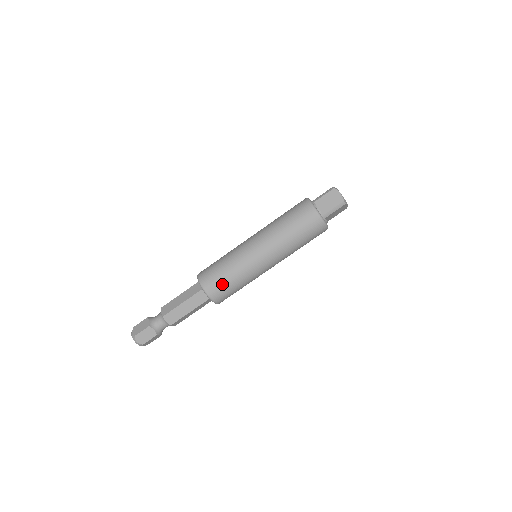
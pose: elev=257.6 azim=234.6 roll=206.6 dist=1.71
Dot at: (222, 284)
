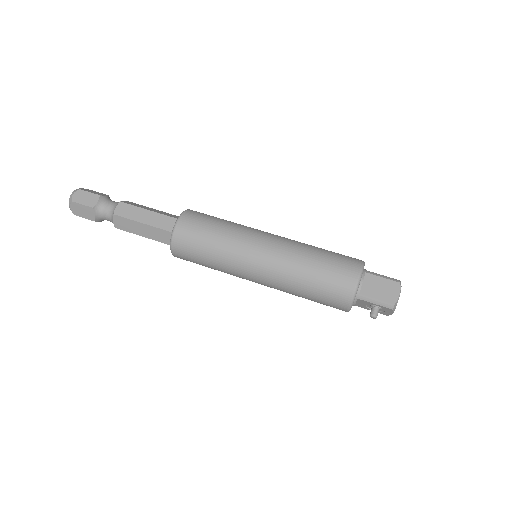
Dot at: (211, 216)
